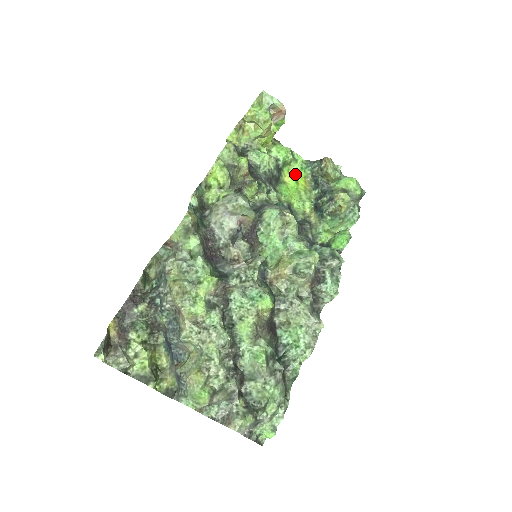
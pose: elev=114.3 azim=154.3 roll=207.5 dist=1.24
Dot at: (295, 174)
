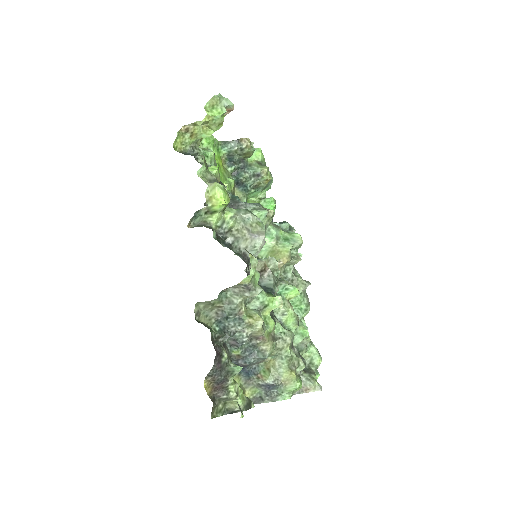
Dot at: (215, 158)
